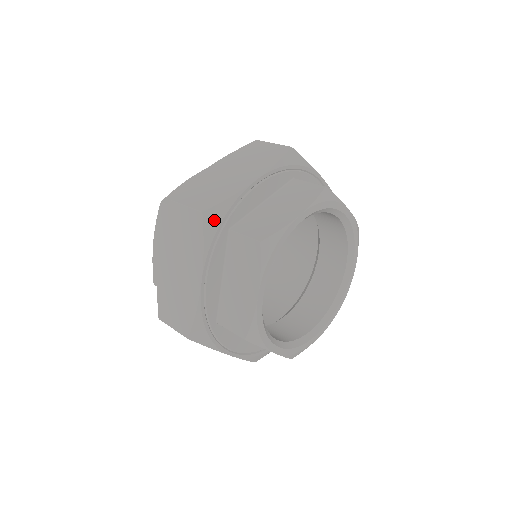
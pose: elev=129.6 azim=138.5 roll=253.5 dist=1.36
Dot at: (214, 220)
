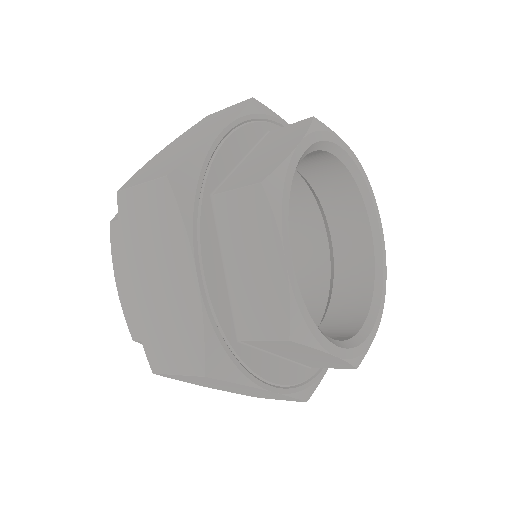
Dot at: (221, 364)
